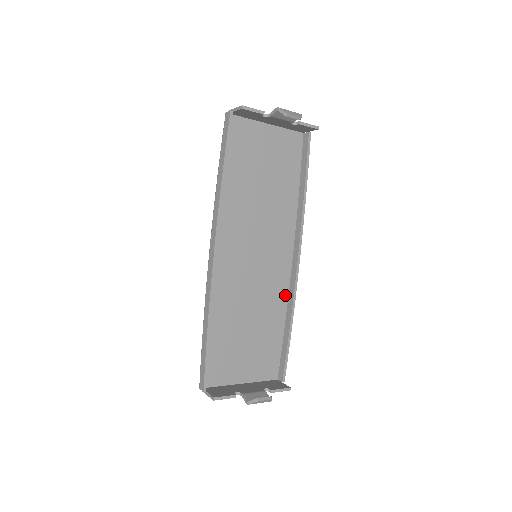
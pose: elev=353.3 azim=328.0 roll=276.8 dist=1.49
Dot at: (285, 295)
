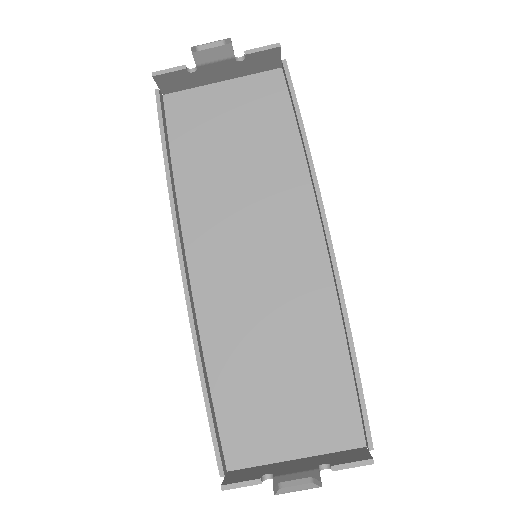
Dot at: (332, 302)
